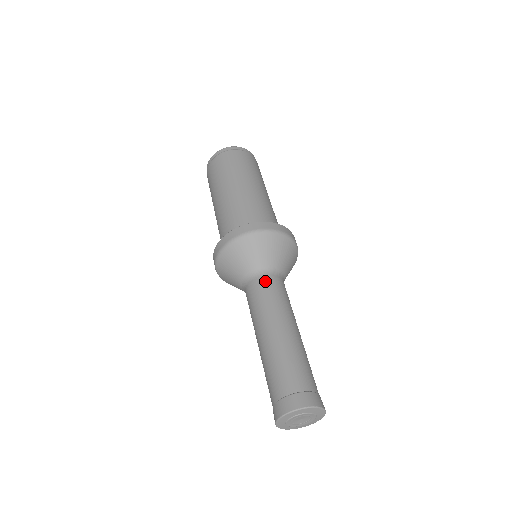
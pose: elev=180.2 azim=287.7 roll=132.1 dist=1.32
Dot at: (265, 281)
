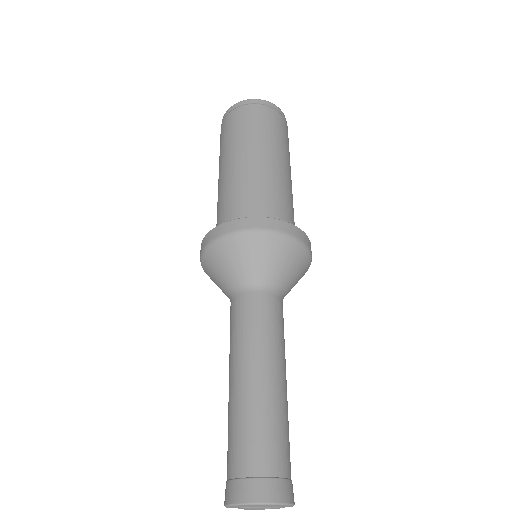
Dot at: (268, 301)
